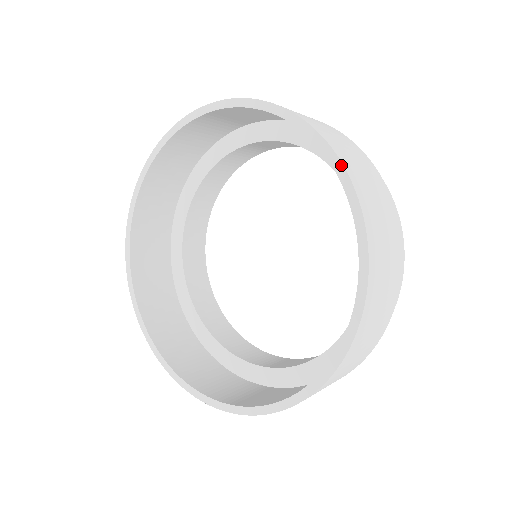
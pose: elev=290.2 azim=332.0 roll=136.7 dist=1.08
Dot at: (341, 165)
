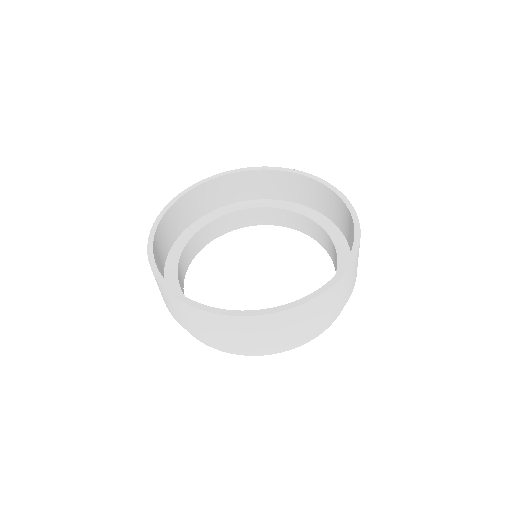
Dot at: (313, 176)
